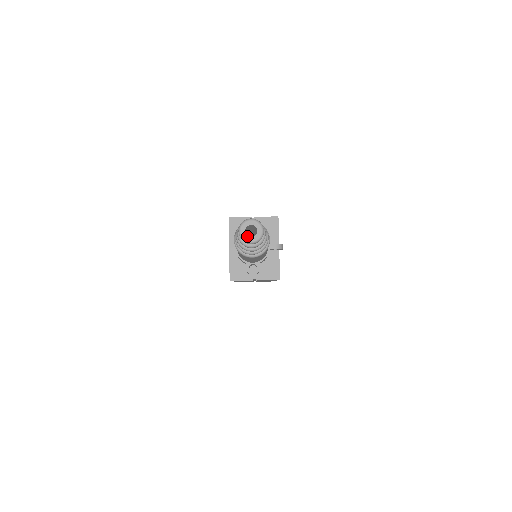
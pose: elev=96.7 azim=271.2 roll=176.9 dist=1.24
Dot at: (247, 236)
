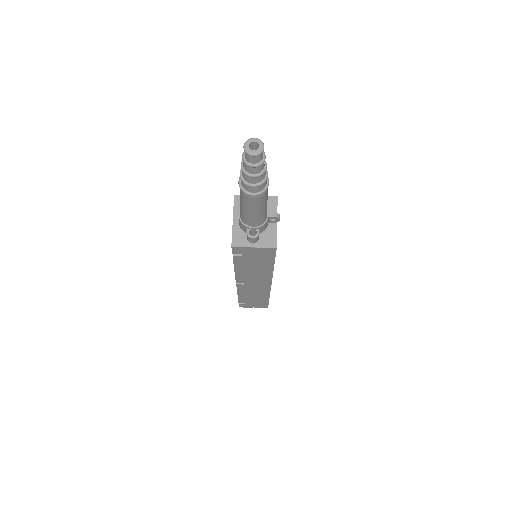
Dot at: (250, 149)
